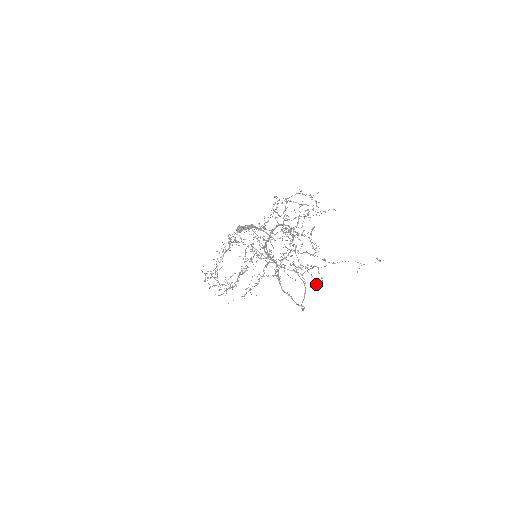
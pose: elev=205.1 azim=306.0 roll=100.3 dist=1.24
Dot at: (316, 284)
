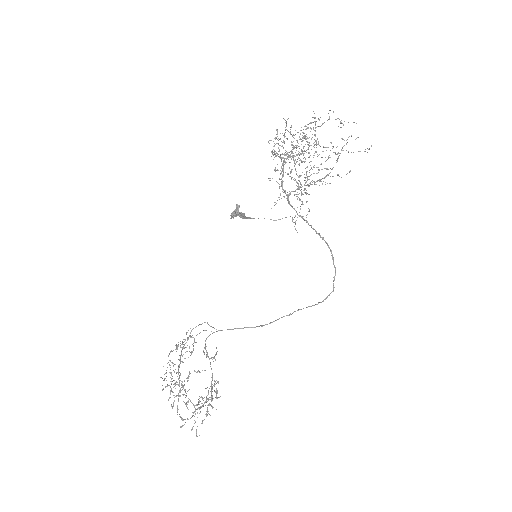
Dot at: (350, 171)
